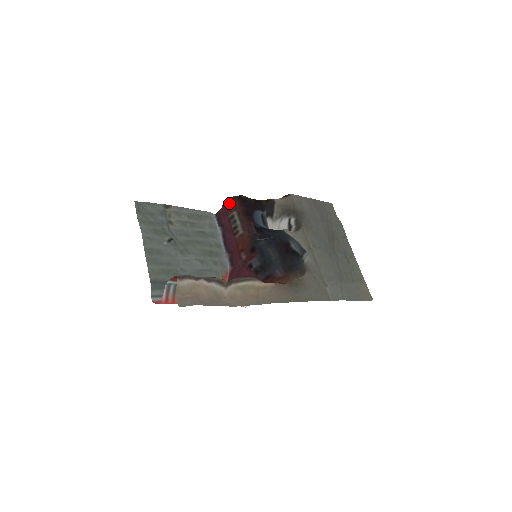
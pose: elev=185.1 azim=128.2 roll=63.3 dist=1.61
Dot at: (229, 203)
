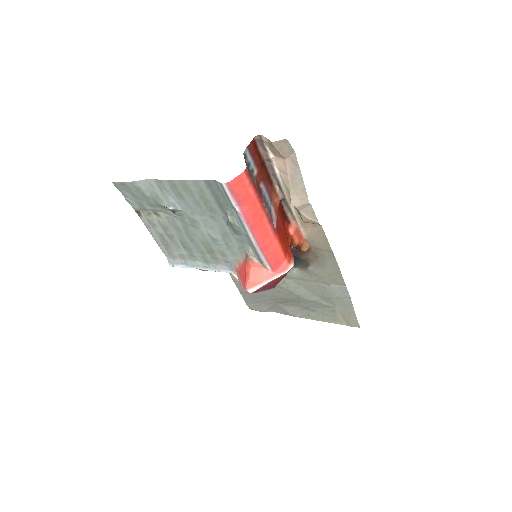
Dot at: occluded
